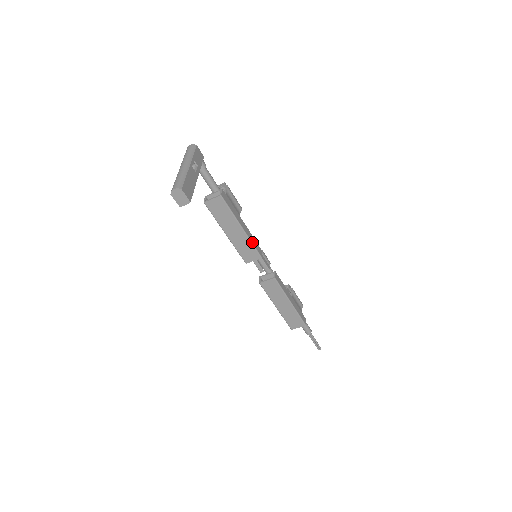
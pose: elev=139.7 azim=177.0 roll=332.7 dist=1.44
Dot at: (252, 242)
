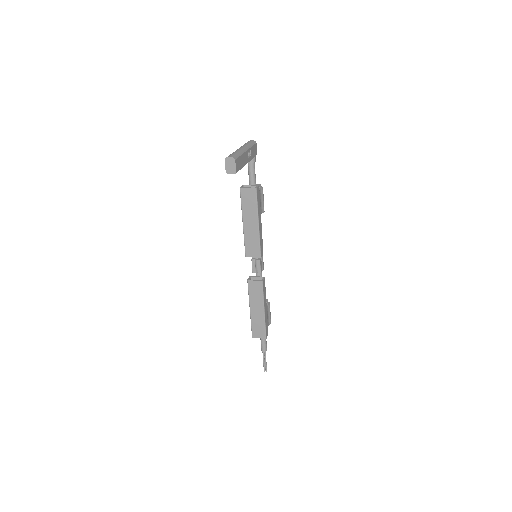
Dot at: (260, 240)
